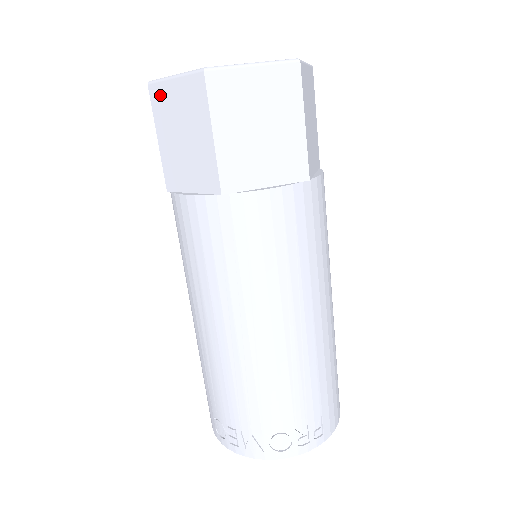
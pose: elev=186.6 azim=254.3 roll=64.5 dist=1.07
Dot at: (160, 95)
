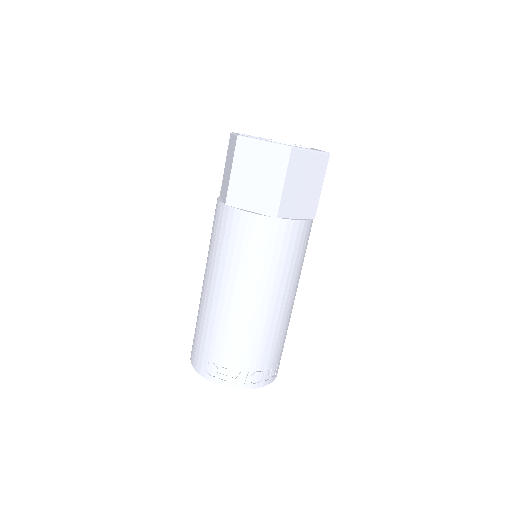
Dot at: (247, 147)
